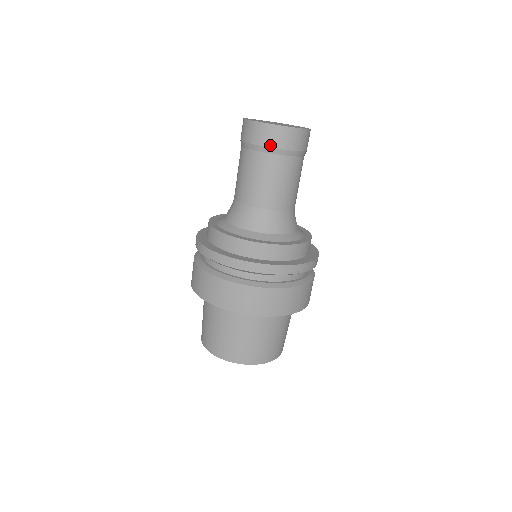
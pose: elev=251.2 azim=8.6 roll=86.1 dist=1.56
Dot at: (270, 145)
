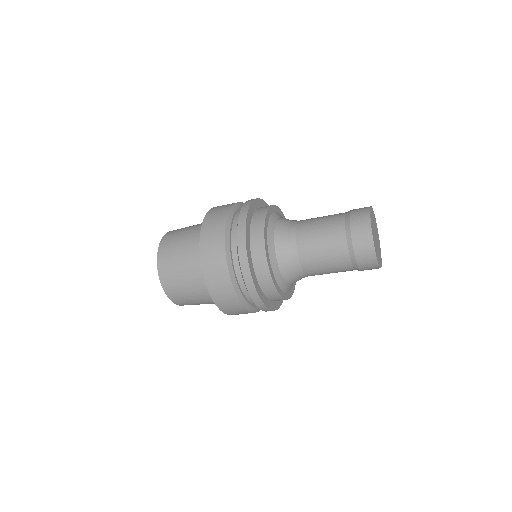
Dot at: (355, 244)
